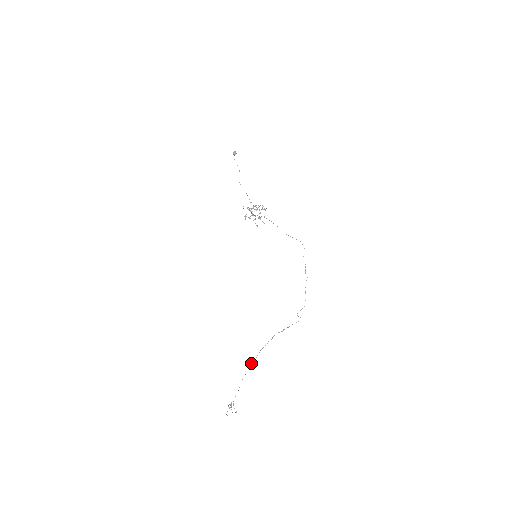
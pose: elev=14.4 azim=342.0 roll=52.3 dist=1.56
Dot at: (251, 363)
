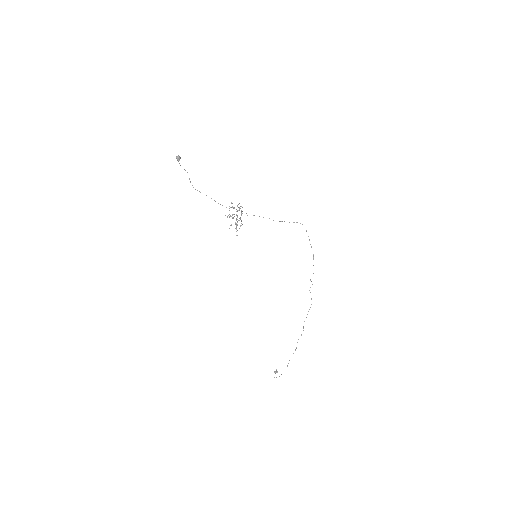
Dot at: occluded
